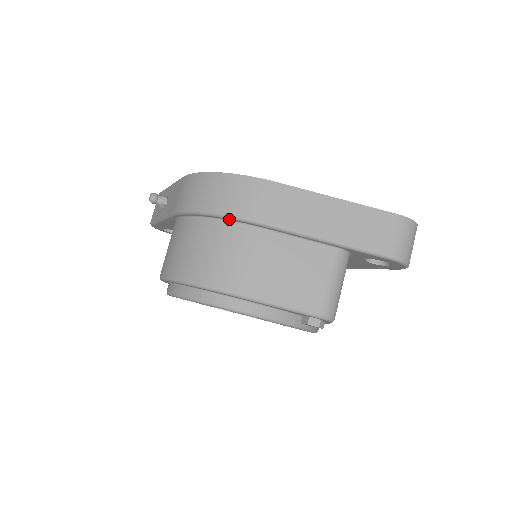
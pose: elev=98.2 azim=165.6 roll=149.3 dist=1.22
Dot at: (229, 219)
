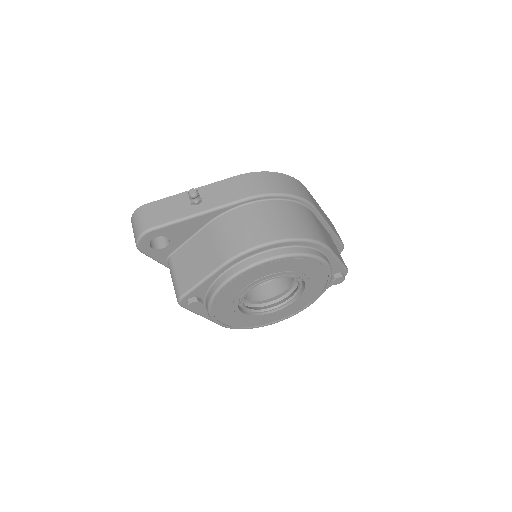
Dot at: (301, 201)
